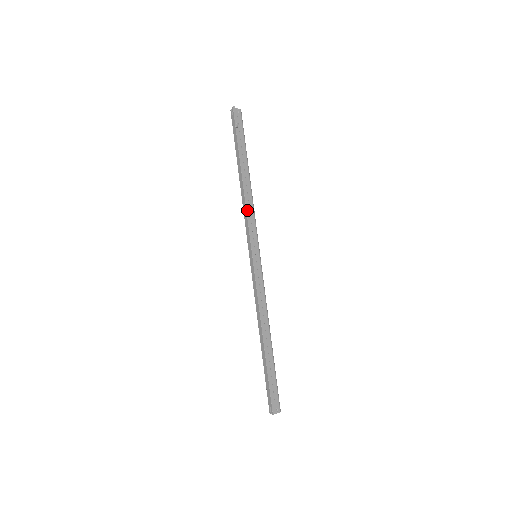
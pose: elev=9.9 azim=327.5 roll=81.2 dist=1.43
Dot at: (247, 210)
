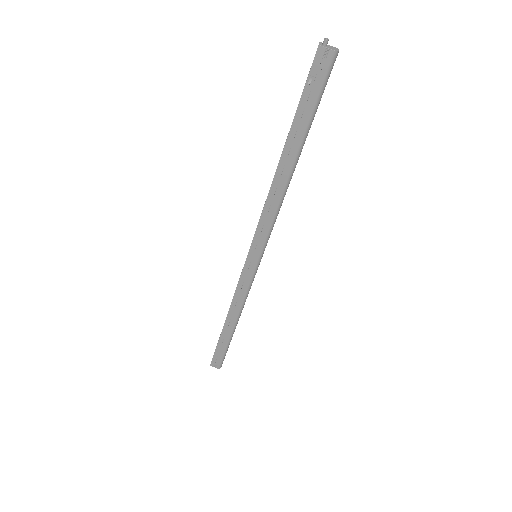
Dot at: (265, 207)
